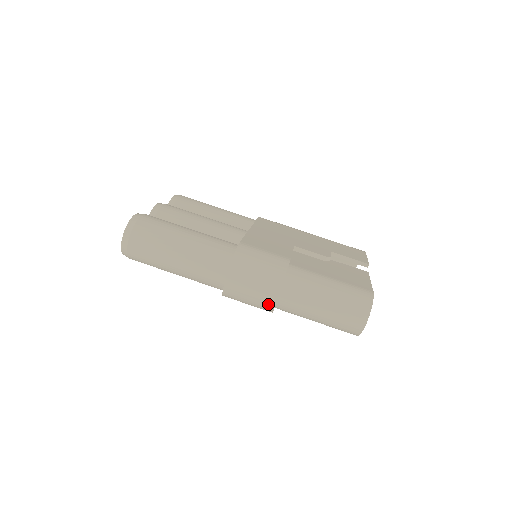
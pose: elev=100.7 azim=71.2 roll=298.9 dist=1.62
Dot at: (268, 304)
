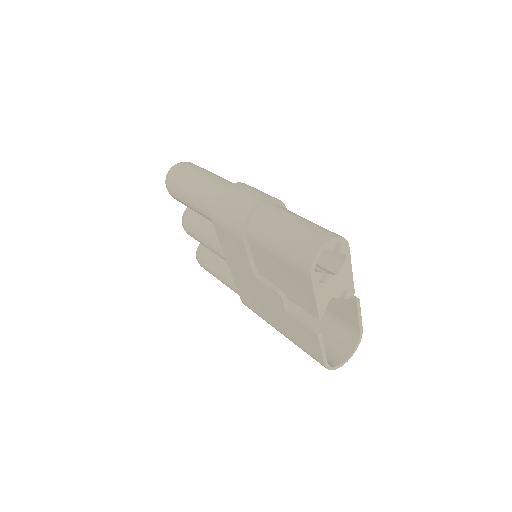
Dot at: (245, 210)
